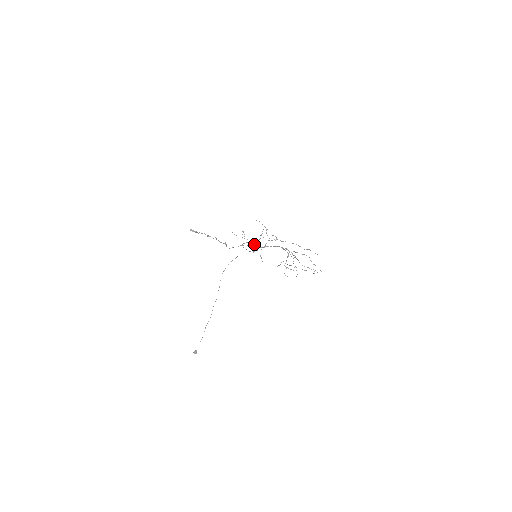
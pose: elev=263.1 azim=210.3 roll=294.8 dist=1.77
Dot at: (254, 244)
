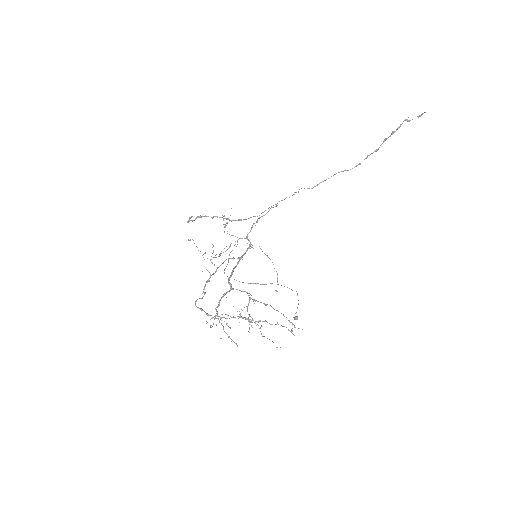
Dot at: (247, 238)
